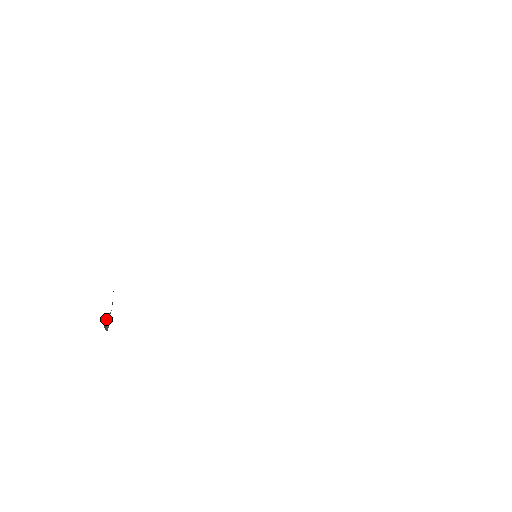
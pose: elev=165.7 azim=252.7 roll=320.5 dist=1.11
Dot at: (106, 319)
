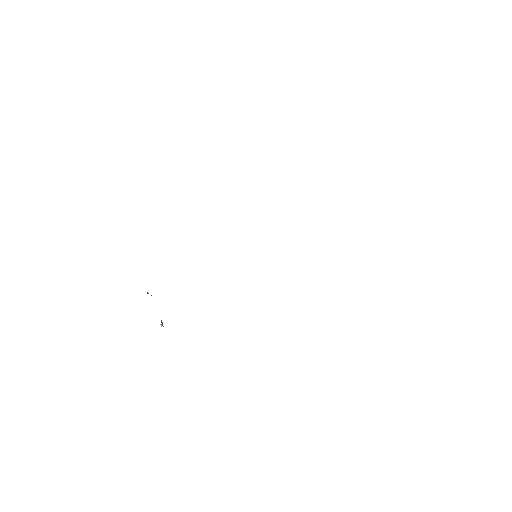
Dot at: (161, 321)
